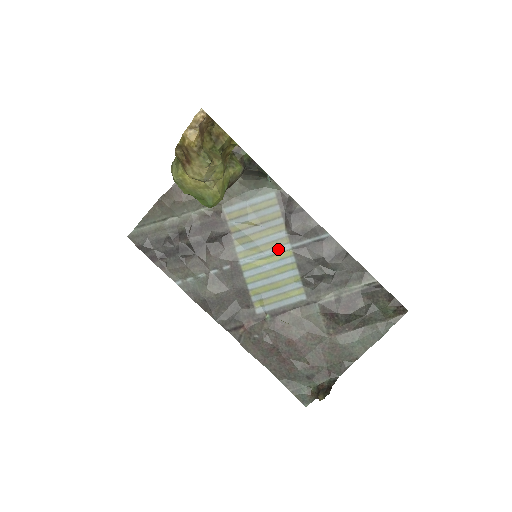
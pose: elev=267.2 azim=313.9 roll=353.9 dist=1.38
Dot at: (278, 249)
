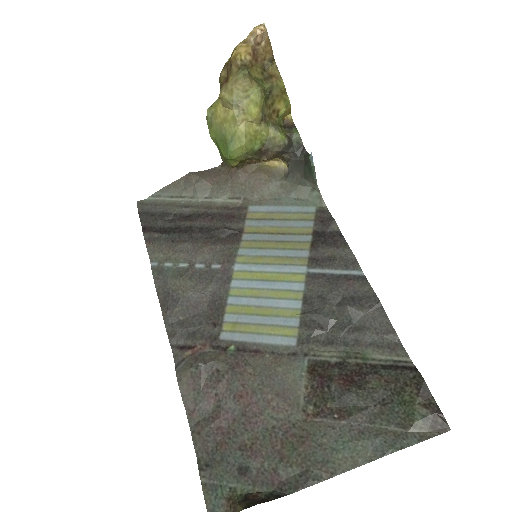
Dot at: (289, 268)
